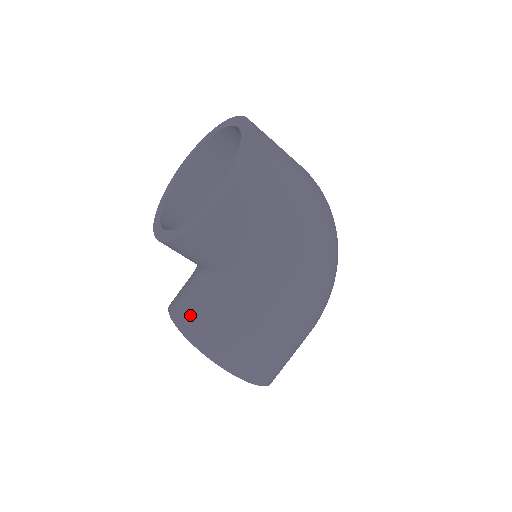
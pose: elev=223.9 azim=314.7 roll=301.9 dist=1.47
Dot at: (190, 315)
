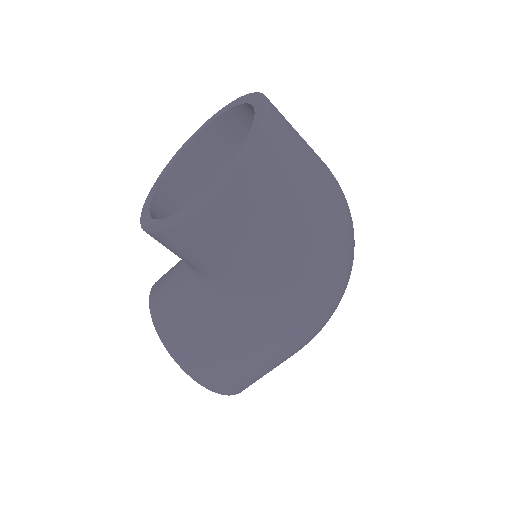
Dot at: (165, 307)
